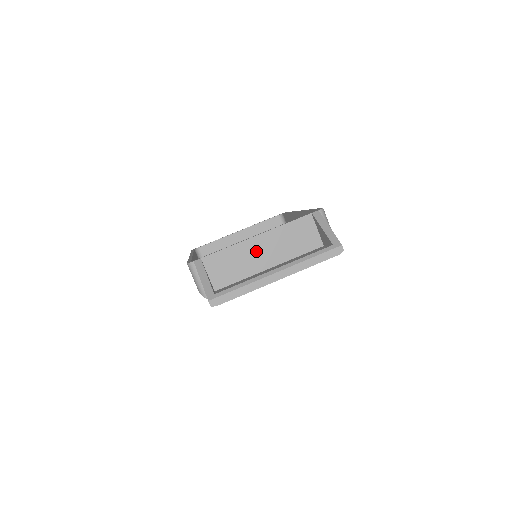
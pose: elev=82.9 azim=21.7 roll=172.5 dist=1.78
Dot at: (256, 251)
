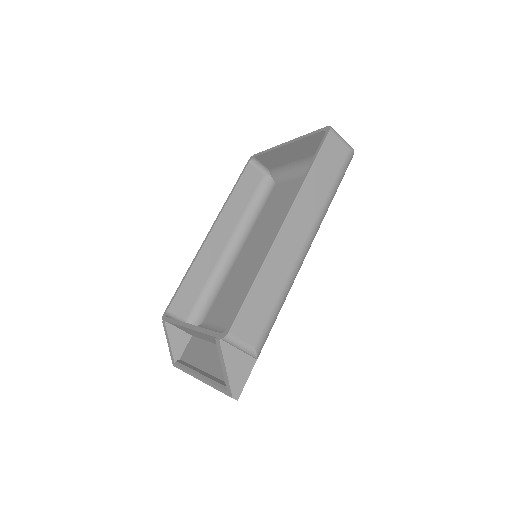
Dot at: (197, 334)
